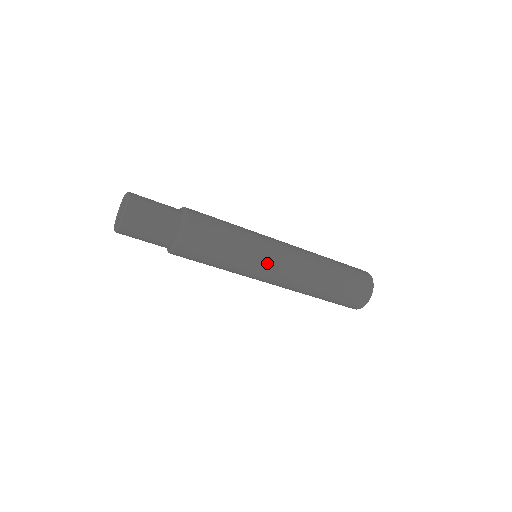
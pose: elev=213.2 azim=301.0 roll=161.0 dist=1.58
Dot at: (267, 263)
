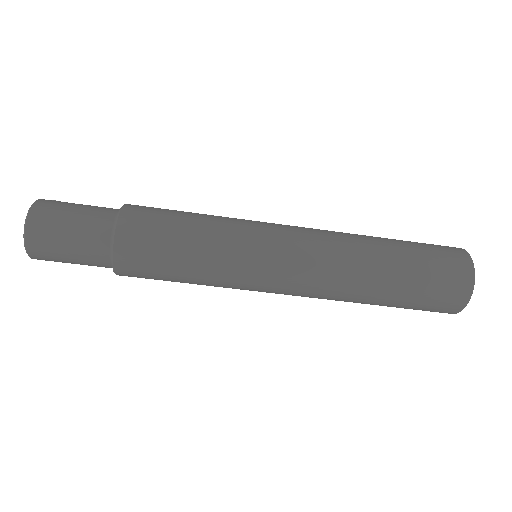
Dot at: (263, 269)
